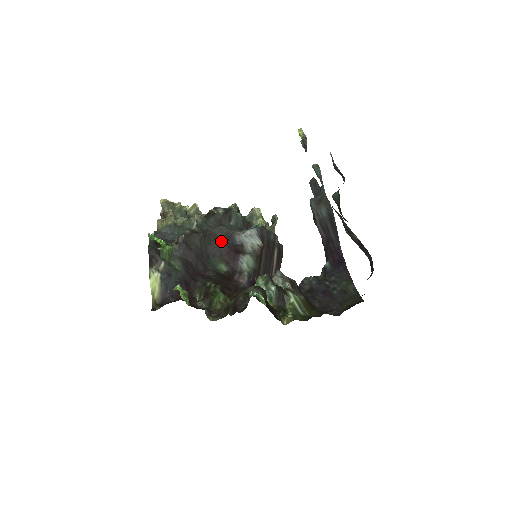
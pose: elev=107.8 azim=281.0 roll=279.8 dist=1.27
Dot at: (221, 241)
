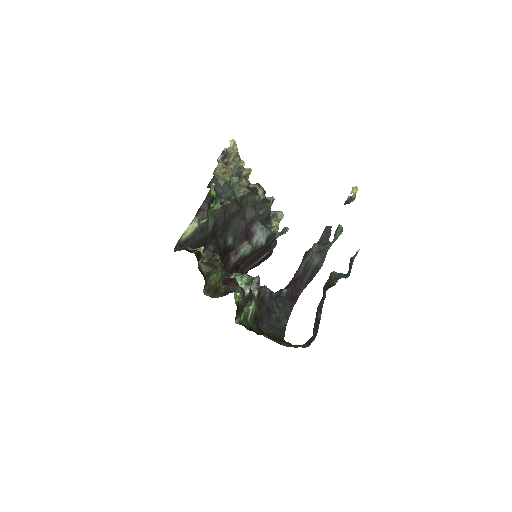
Dot at: (245, 220)
